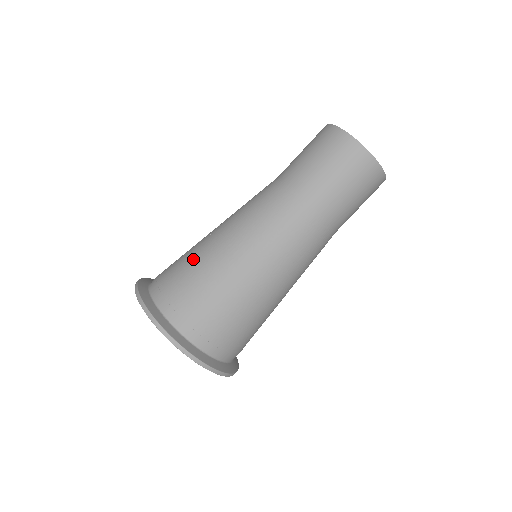
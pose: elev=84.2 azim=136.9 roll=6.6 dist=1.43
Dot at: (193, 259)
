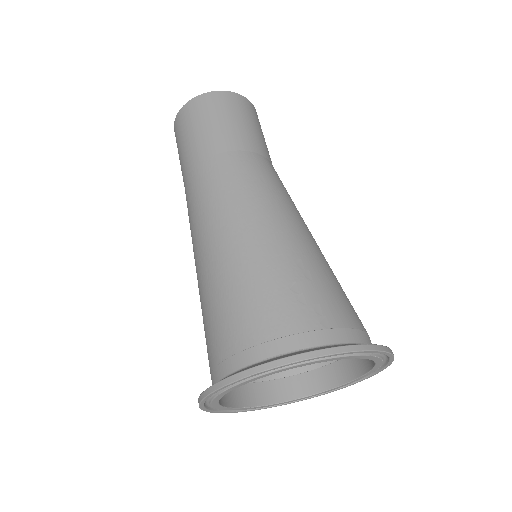
Dot at: occluded
